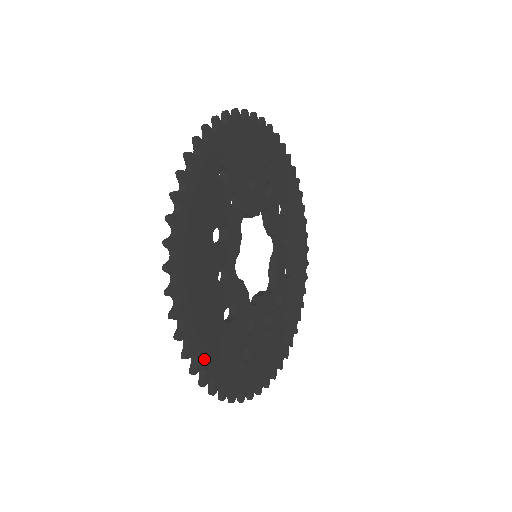
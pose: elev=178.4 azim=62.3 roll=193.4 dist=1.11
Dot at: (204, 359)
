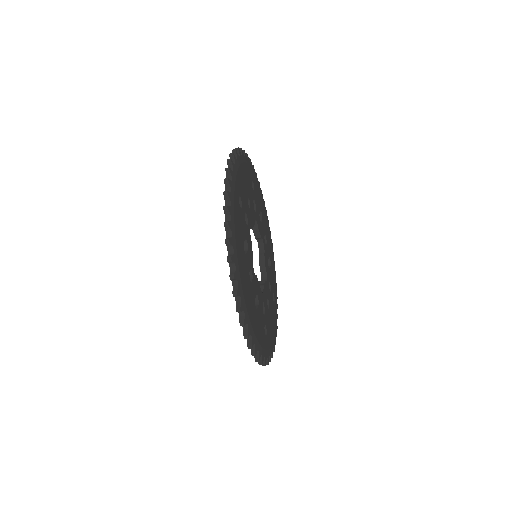
Dot at: (254, 336)
